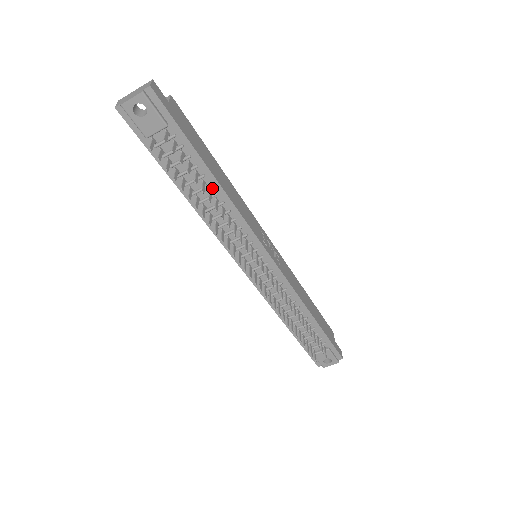
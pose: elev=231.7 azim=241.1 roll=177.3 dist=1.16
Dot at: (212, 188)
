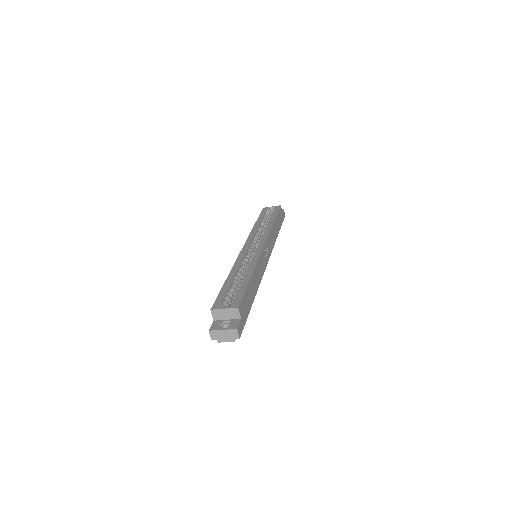
Dot at: occluded
